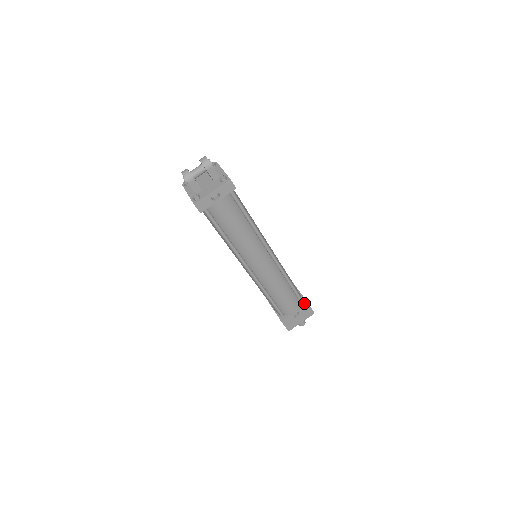
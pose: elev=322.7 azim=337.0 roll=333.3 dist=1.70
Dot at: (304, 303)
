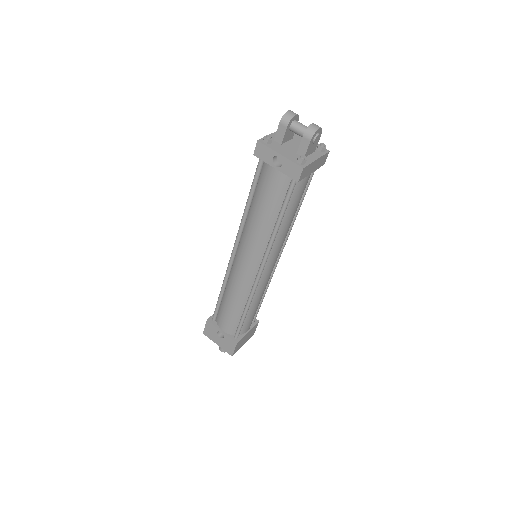
Dot at: (236, 338)
